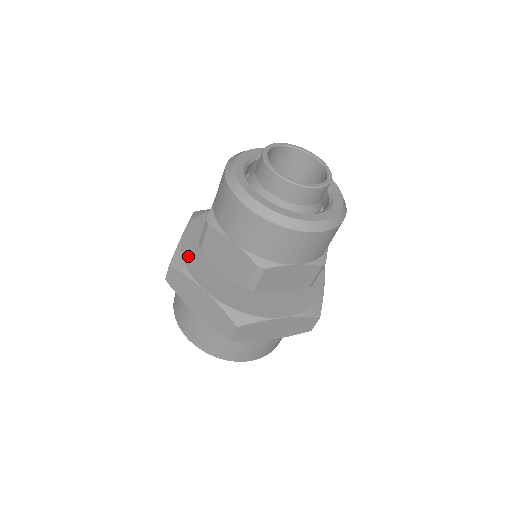
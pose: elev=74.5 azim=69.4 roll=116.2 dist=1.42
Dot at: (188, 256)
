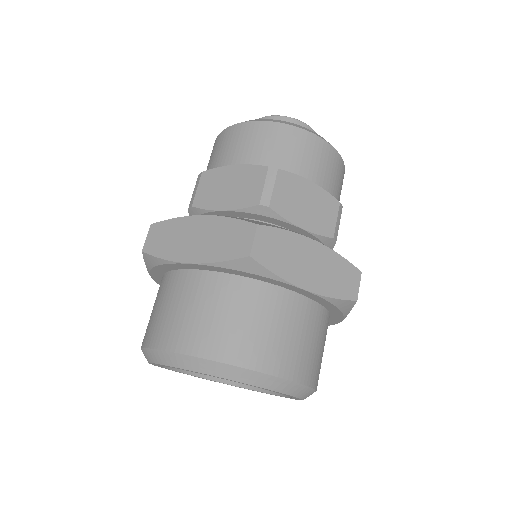
Dot at: occluded
